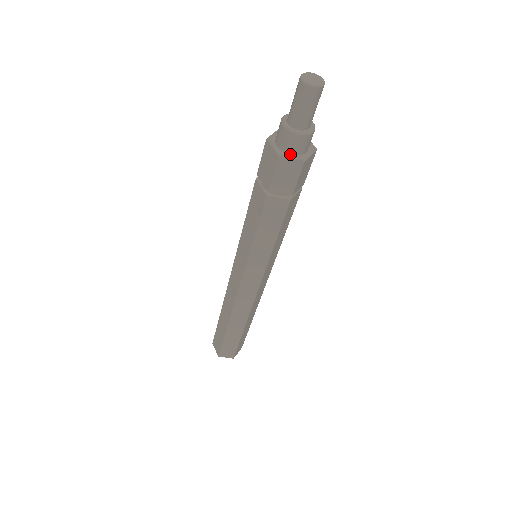
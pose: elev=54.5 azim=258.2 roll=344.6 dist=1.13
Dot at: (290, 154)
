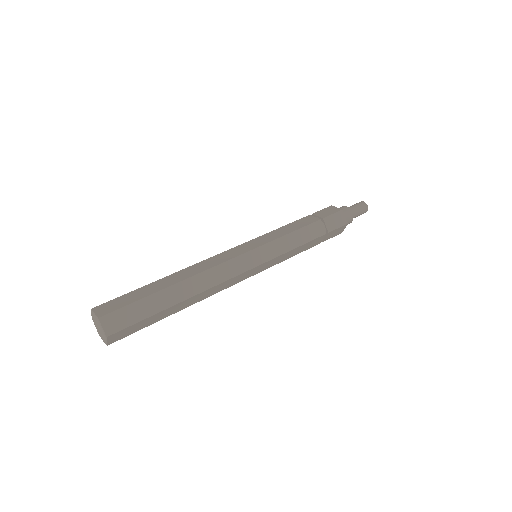
Dot at: (343, 216)
